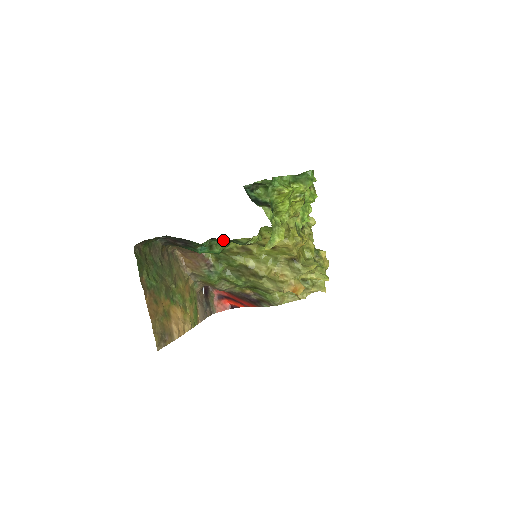
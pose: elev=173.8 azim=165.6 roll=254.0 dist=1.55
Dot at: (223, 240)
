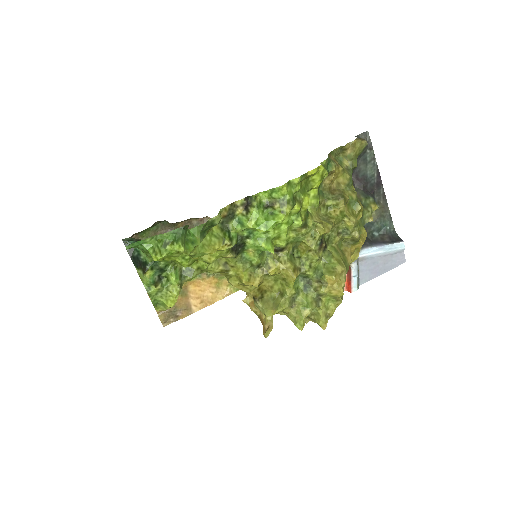
Dot at: occluded
